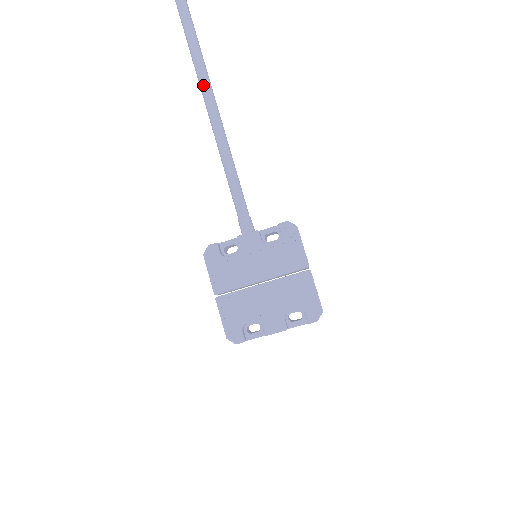
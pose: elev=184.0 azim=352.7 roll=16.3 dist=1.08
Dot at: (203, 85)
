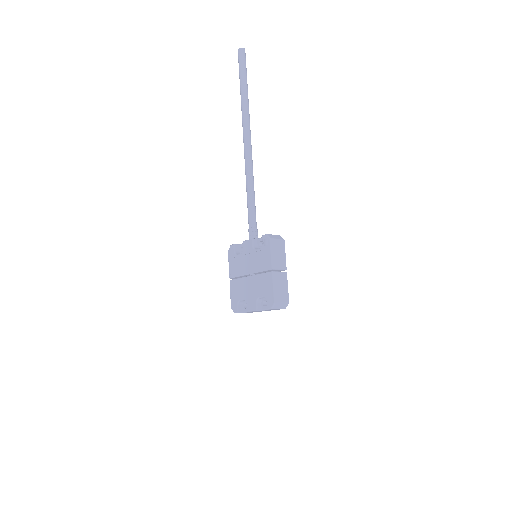
Dot at: (243, 133)
